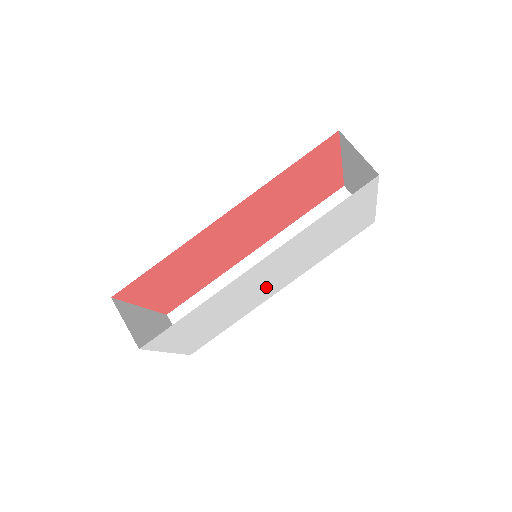
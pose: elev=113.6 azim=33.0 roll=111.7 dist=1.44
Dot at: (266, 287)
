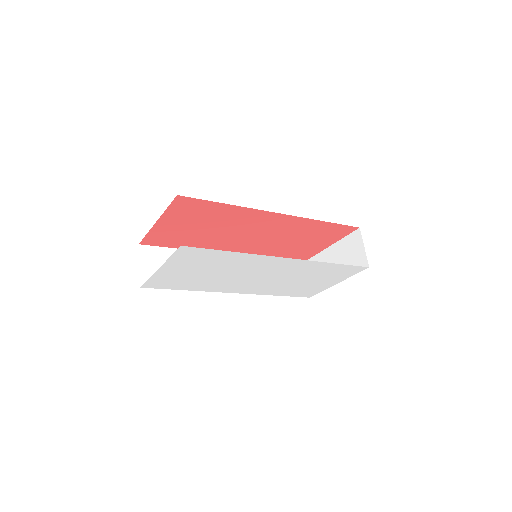
Dot at: (244, 281)
